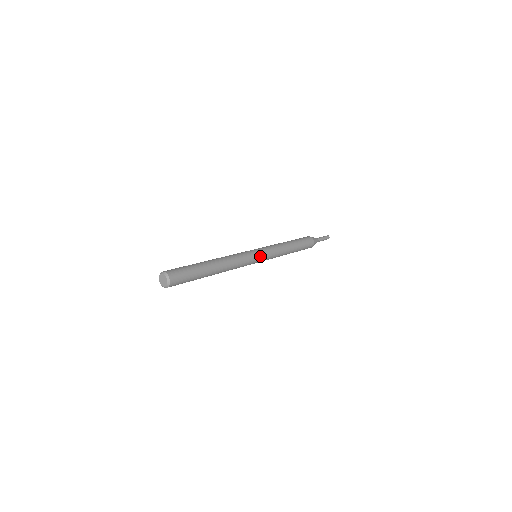
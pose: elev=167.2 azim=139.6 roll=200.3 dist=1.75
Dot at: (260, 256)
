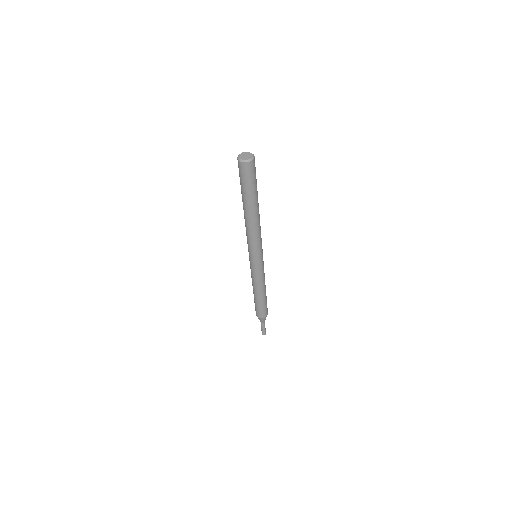
Dot at: (262, 257)
